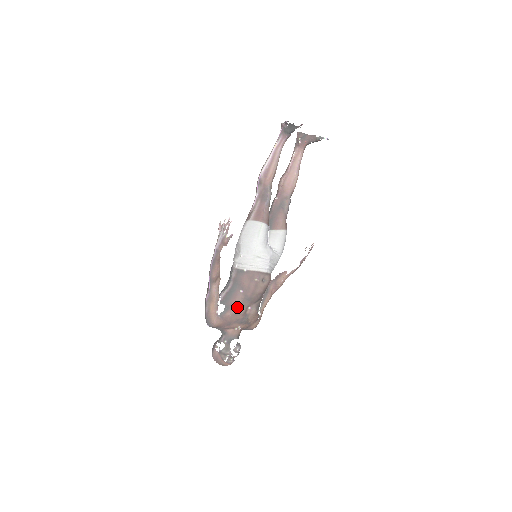
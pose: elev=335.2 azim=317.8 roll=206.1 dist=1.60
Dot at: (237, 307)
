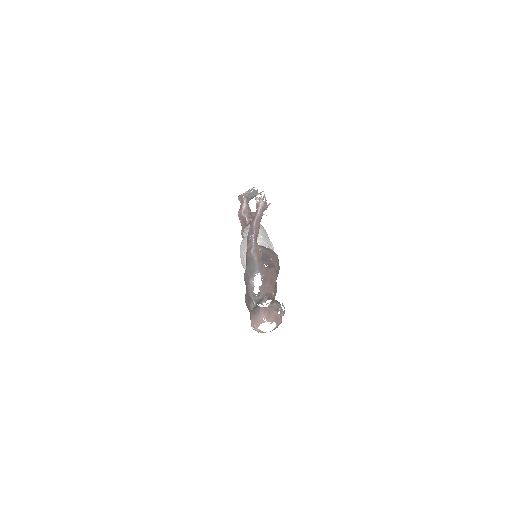
Dot at: (274, 268)
